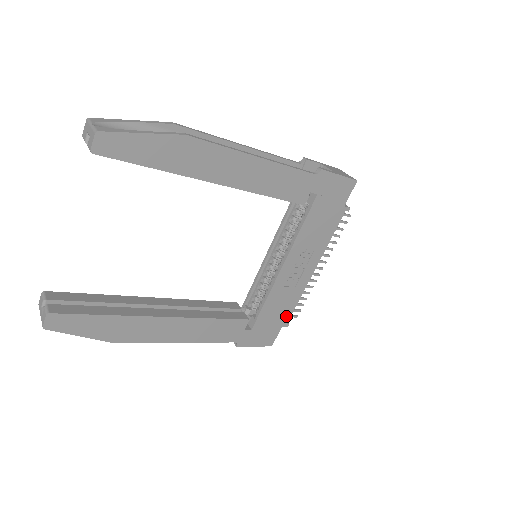
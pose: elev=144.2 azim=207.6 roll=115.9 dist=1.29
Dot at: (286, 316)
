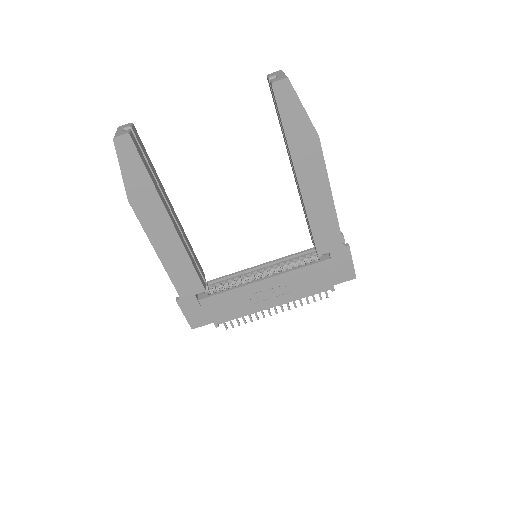
Dot at: (225, 318)
